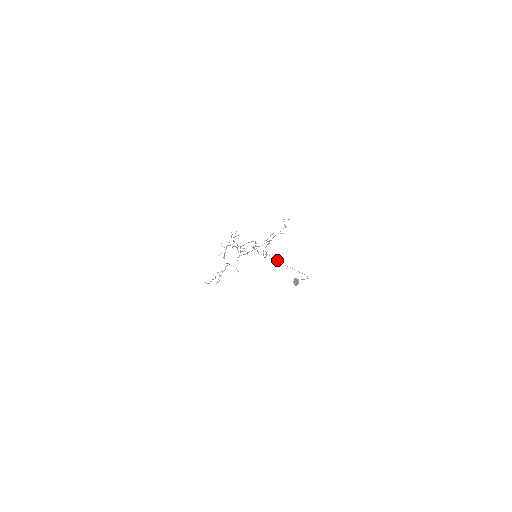
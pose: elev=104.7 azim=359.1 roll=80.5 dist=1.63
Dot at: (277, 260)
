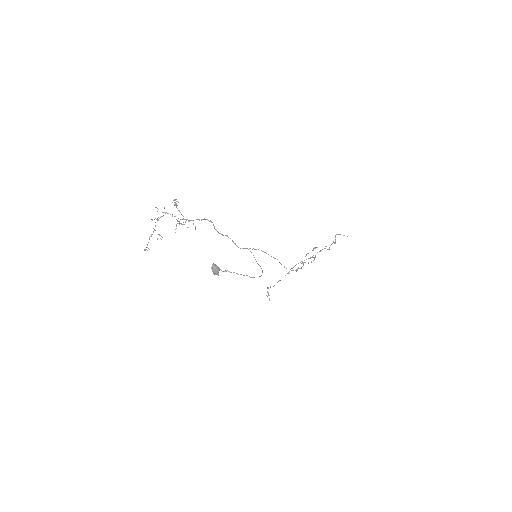
Dot at: occluded
